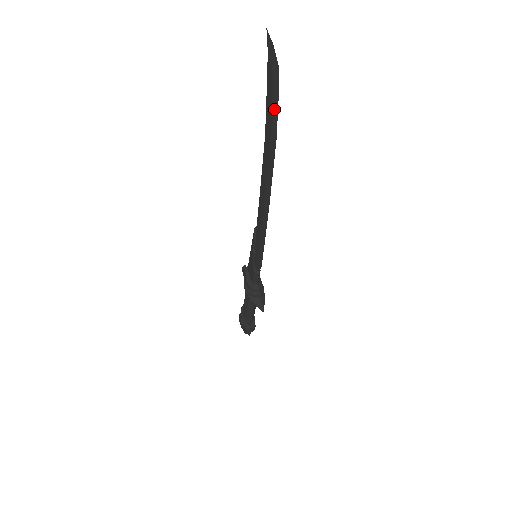
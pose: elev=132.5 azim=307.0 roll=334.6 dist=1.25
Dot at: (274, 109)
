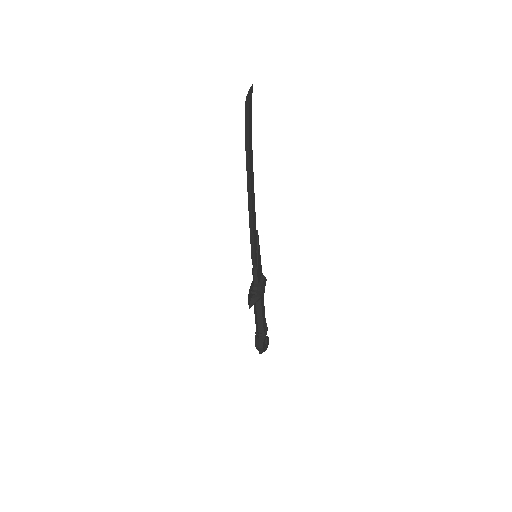
Dot at: (246, 125)
